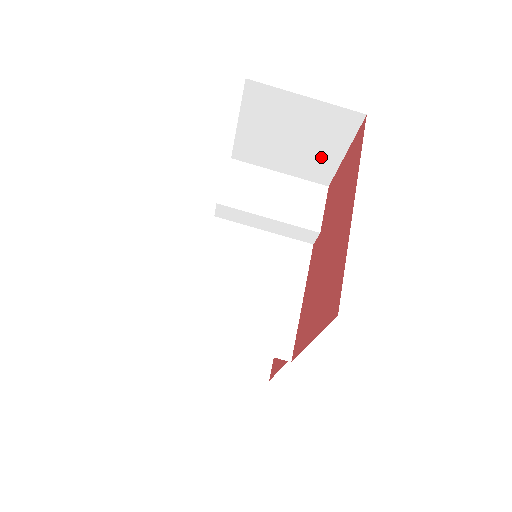
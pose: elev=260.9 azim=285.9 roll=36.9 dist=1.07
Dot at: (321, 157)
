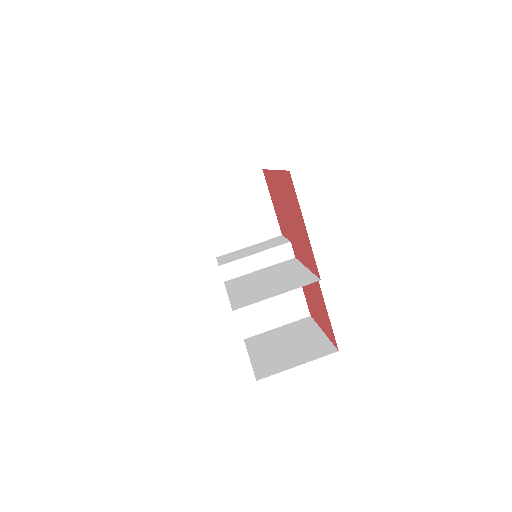
Dot at: (262, 215)
